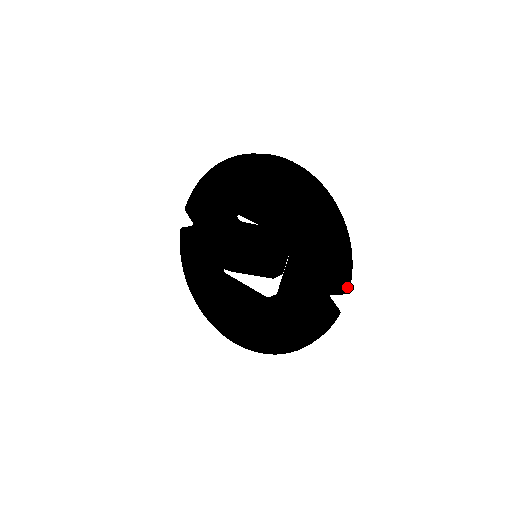
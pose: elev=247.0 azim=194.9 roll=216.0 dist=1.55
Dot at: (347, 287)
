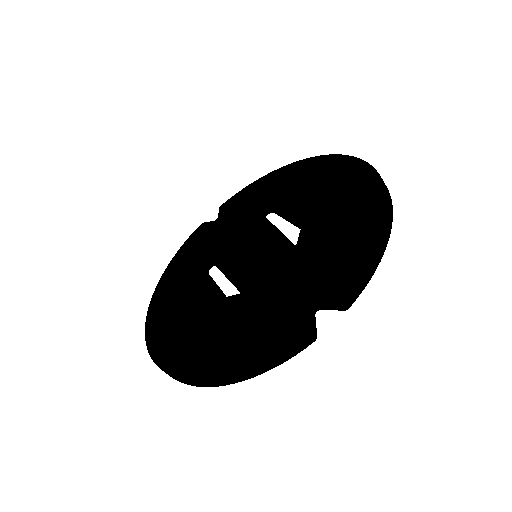
Dot at: (348, 294)
